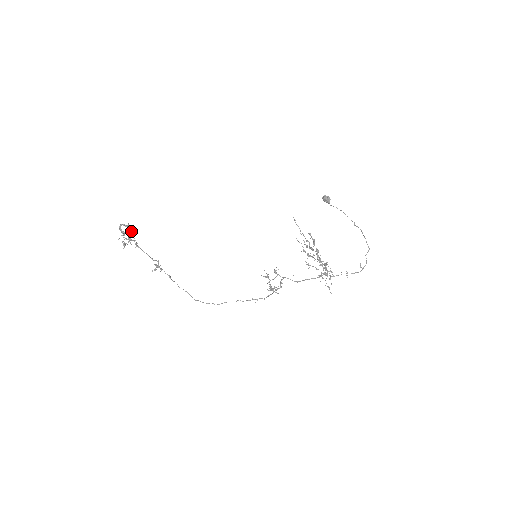
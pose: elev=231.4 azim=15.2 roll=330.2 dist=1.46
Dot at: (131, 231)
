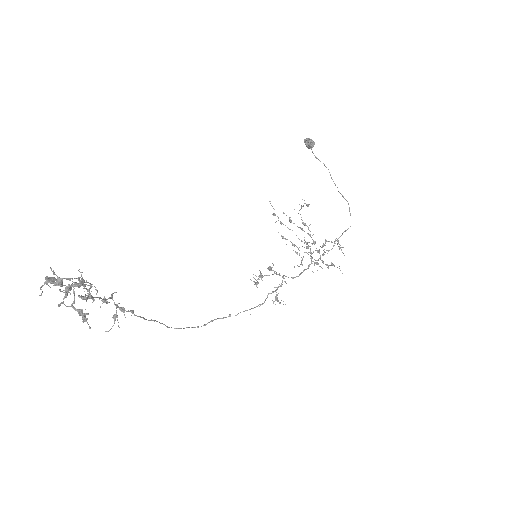
Dot at: (91, 285)
